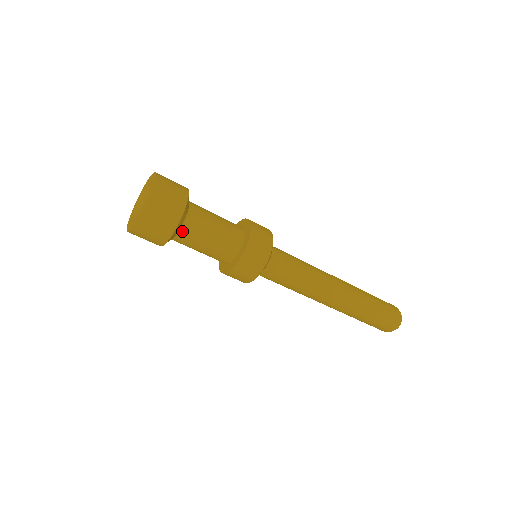
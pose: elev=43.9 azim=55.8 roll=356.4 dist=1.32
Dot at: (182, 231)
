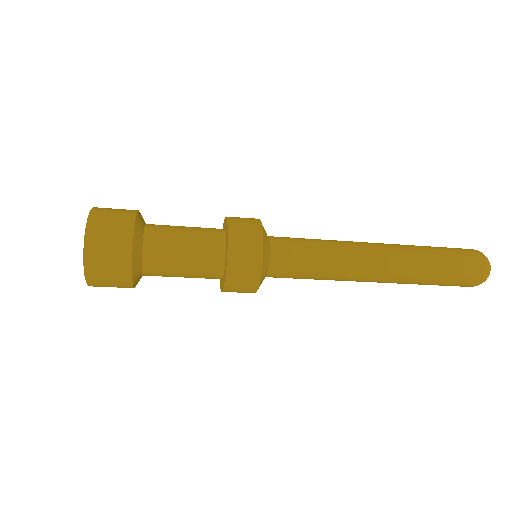
Dot at: (145, 269)
